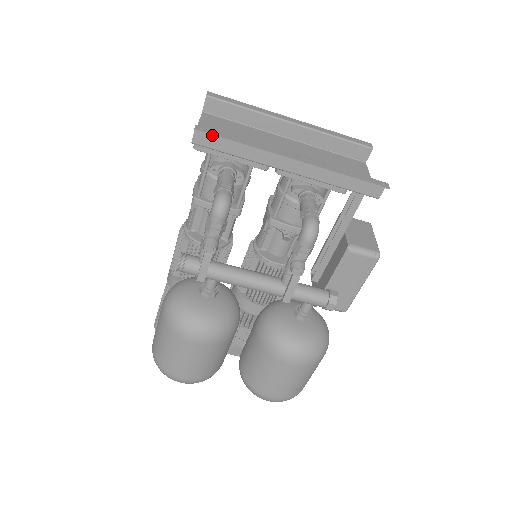
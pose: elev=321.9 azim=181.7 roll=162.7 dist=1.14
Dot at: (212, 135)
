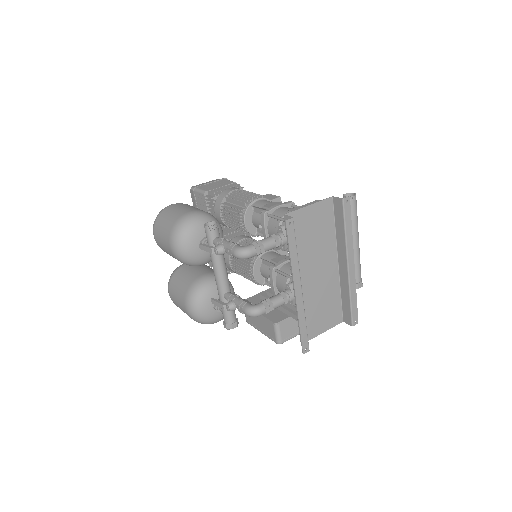
Dot at: (287, 233)
